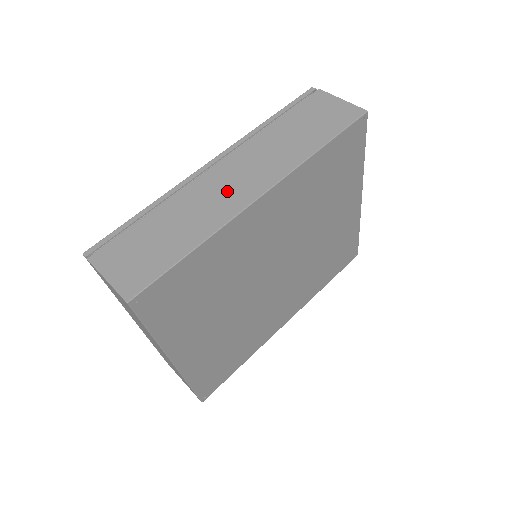
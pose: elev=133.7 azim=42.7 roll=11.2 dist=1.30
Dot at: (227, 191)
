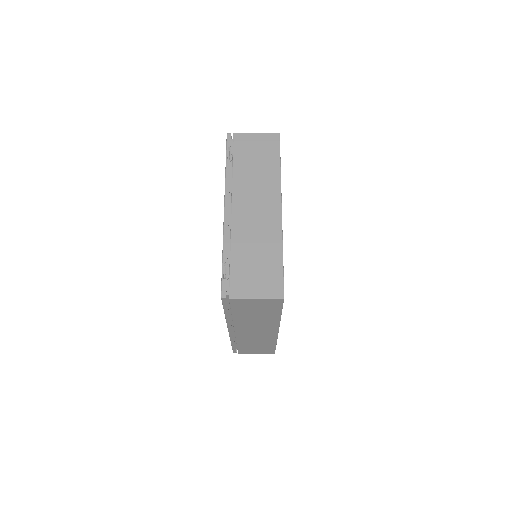
Dot at: occluded
